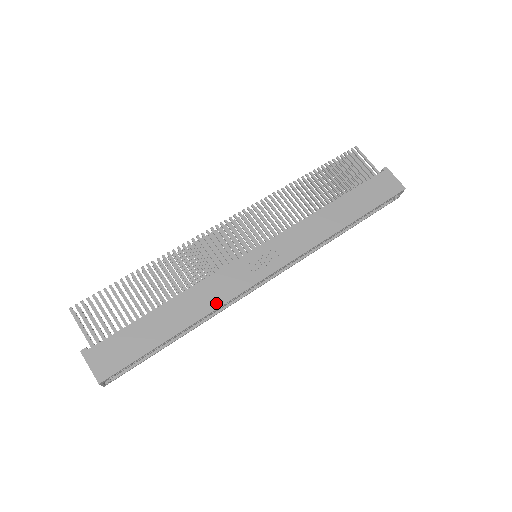
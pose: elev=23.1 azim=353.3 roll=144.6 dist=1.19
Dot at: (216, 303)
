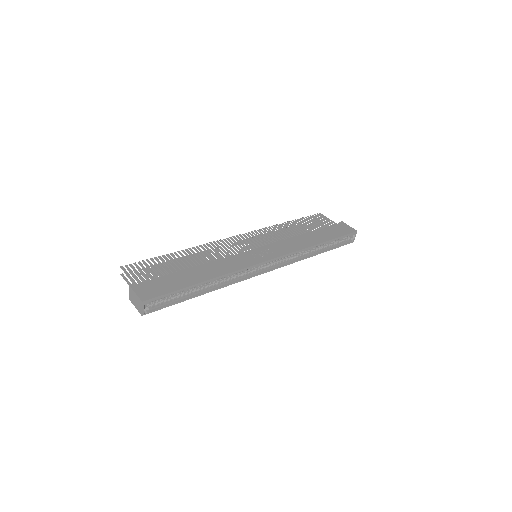
Dot at: (229, 270)
